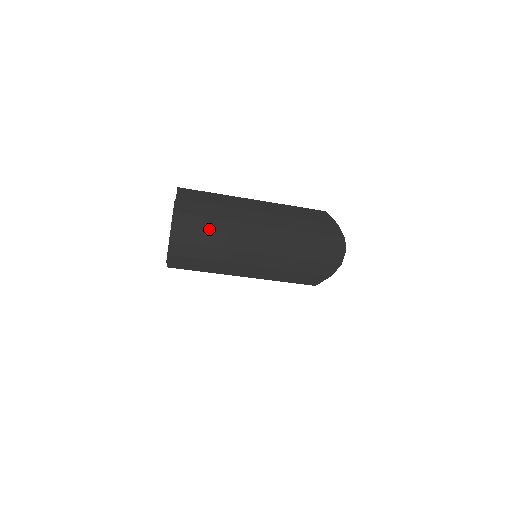
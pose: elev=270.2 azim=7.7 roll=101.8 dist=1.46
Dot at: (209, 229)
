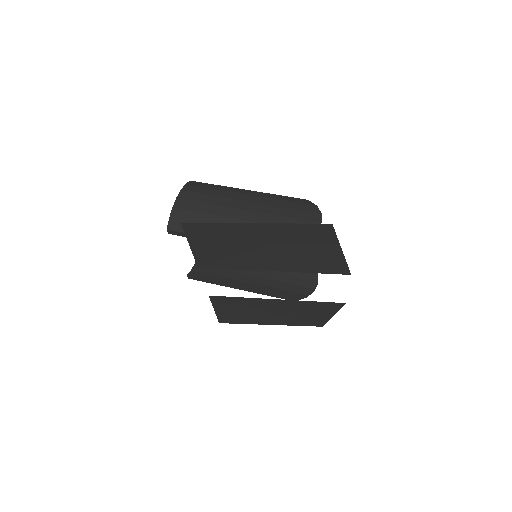
Dot at: (204, 201)
